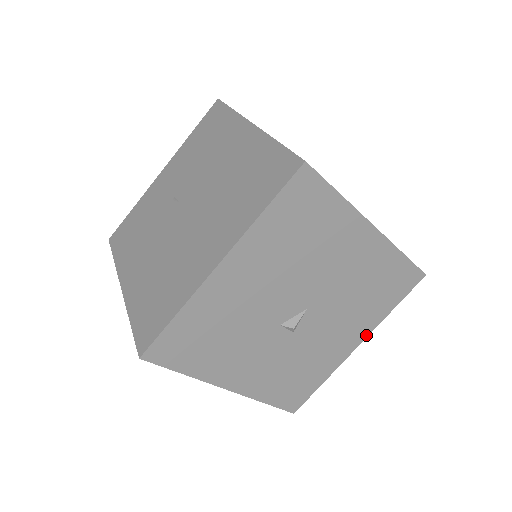
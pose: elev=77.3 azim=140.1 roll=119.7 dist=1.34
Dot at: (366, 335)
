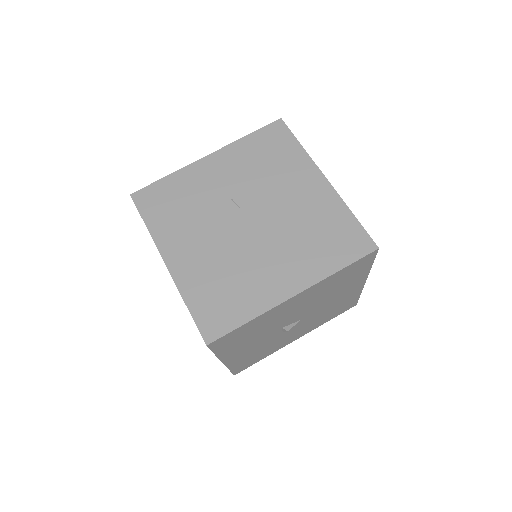
Dot at: (306, 333)
